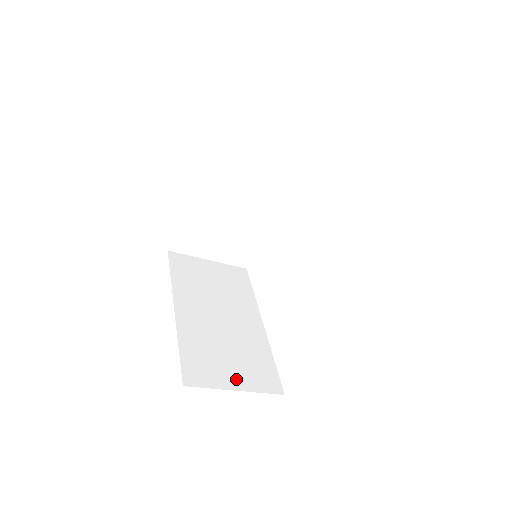
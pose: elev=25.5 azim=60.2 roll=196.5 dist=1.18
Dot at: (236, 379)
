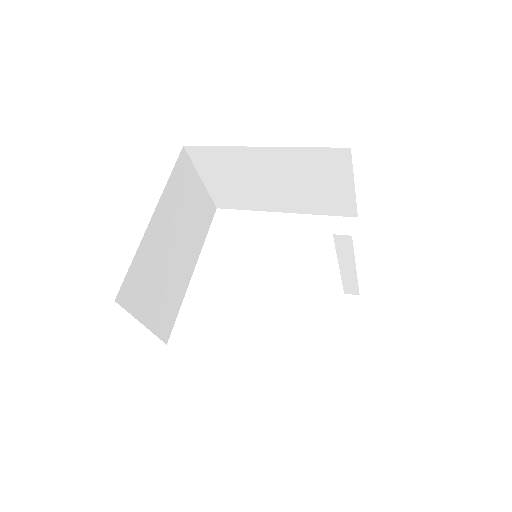
Dot at: occluded
